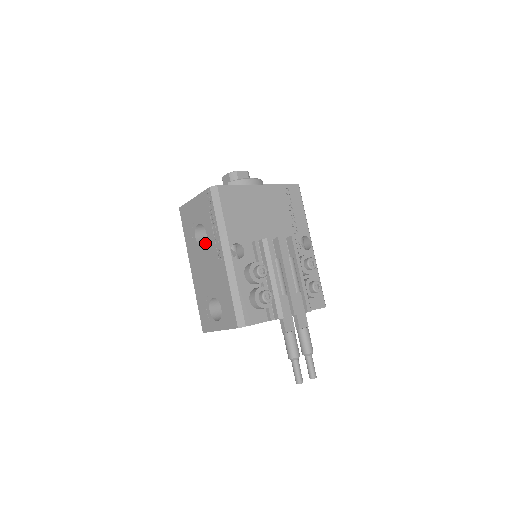
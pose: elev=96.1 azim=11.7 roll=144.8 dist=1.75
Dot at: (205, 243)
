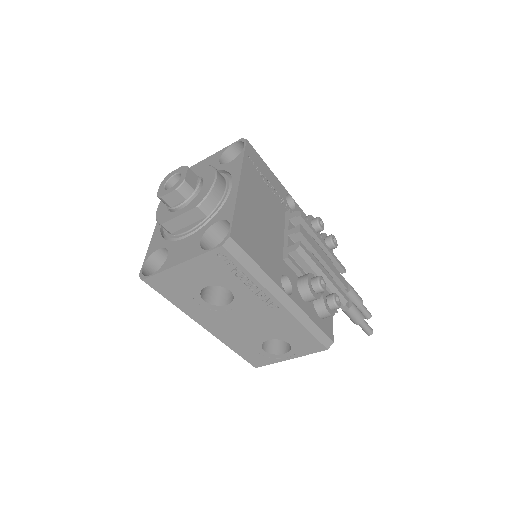
Dot at: (232, 301)
